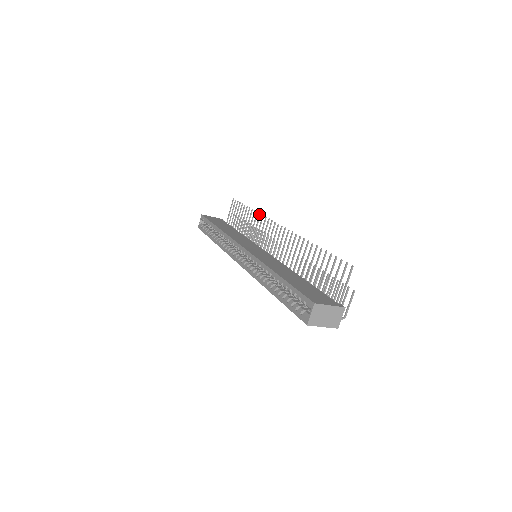
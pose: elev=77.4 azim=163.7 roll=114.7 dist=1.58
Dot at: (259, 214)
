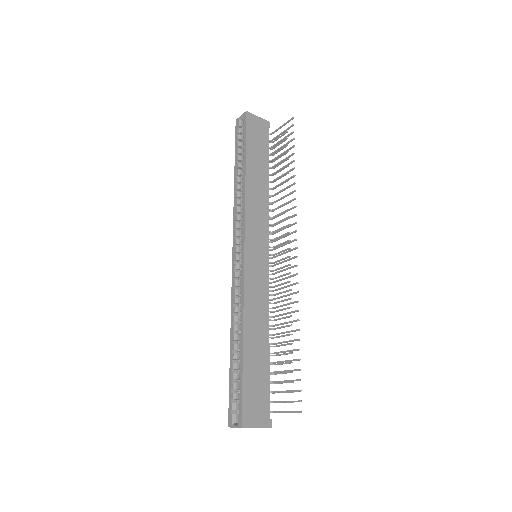
Dot at: (294, 198)
